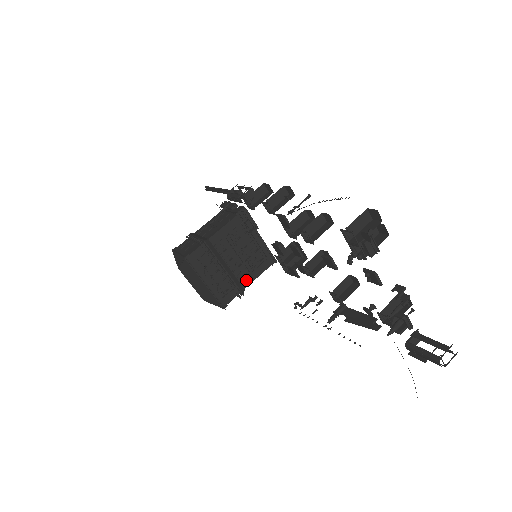
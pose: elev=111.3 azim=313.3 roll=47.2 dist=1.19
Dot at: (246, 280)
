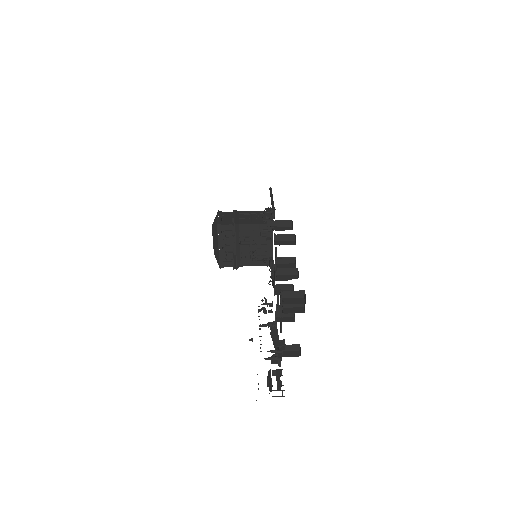
Dot at: (245, 262)
